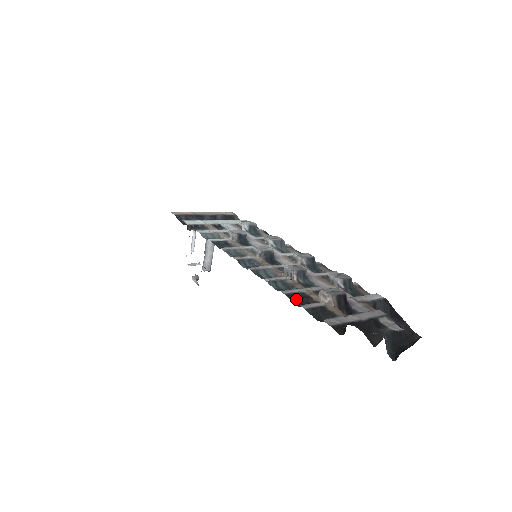
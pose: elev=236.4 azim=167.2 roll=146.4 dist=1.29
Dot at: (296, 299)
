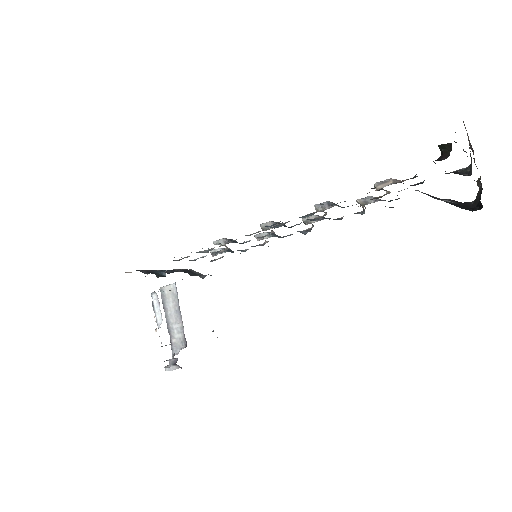
Dot at: occluded
